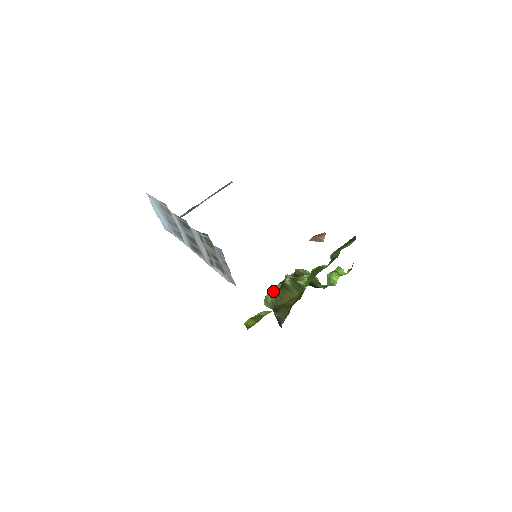
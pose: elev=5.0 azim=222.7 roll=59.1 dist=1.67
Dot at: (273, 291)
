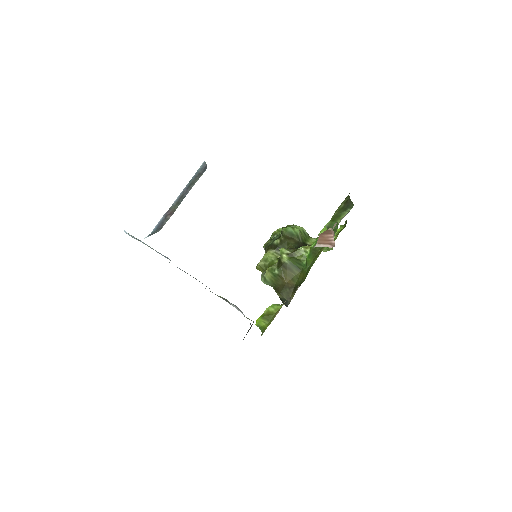
Dot at: (271, 270)
